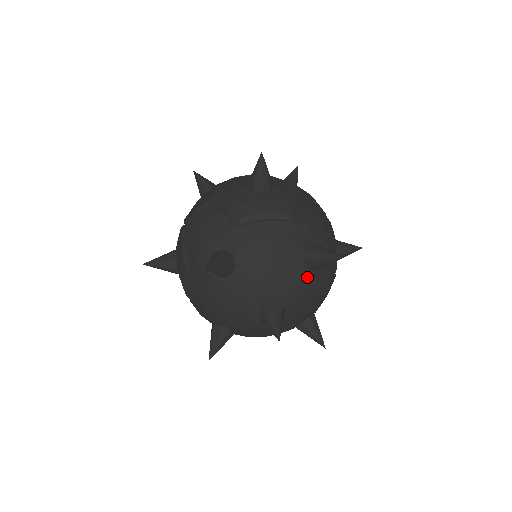
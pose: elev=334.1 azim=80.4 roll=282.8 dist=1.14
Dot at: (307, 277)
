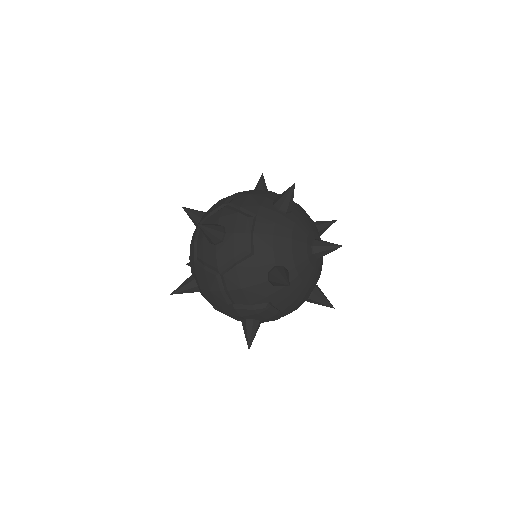
Dot at: occluded
